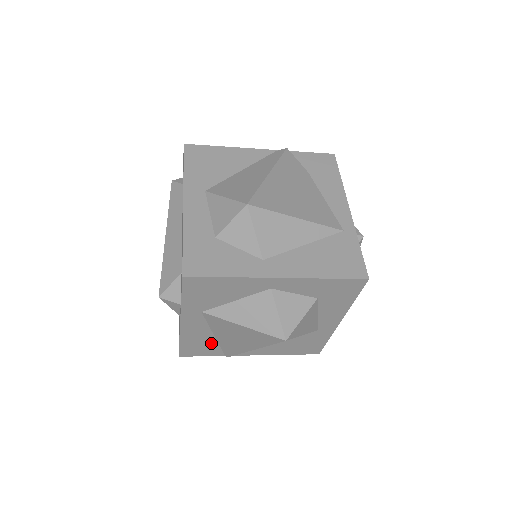
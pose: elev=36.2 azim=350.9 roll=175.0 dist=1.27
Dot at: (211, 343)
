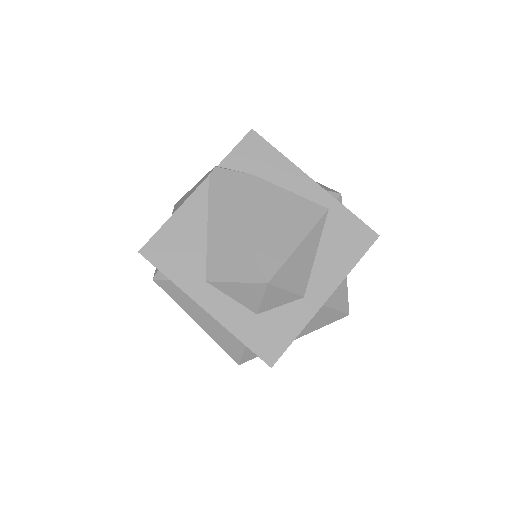
Dot at: occluded
